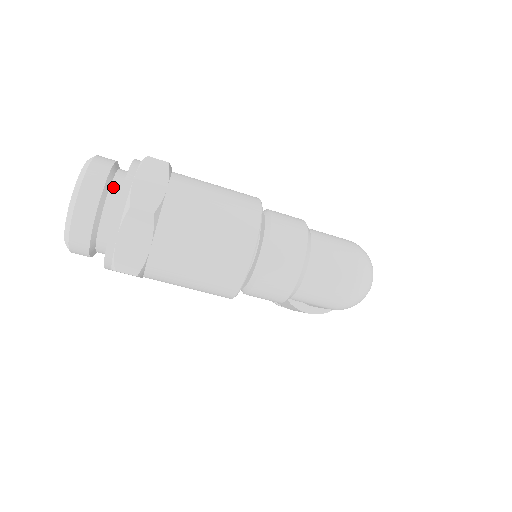
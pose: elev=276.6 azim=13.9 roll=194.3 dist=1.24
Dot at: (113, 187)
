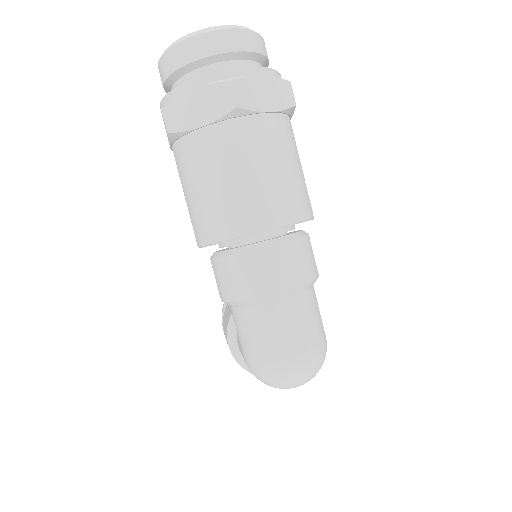
Dot at: (241, 63)
